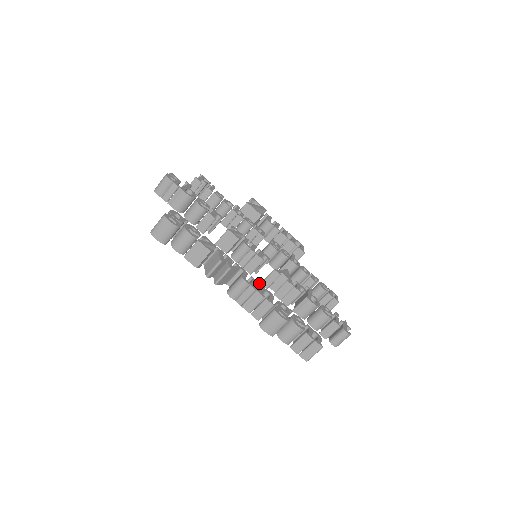
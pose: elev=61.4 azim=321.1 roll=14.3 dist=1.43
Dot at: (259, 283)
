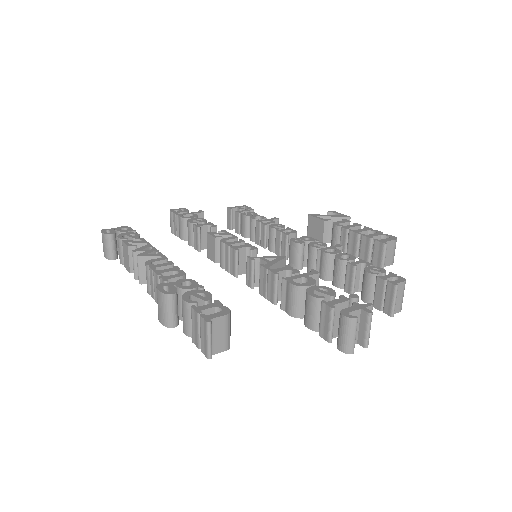
Dot at: occluded
